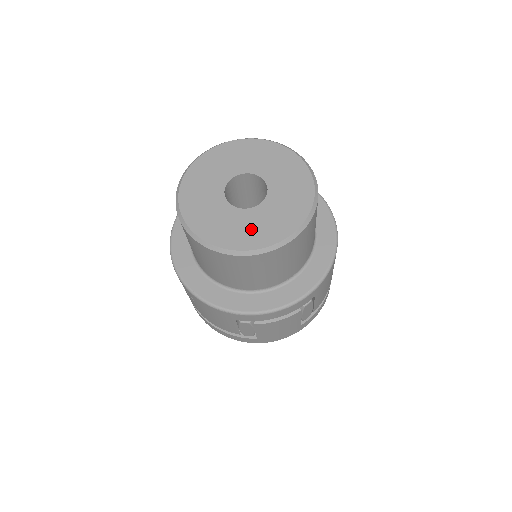
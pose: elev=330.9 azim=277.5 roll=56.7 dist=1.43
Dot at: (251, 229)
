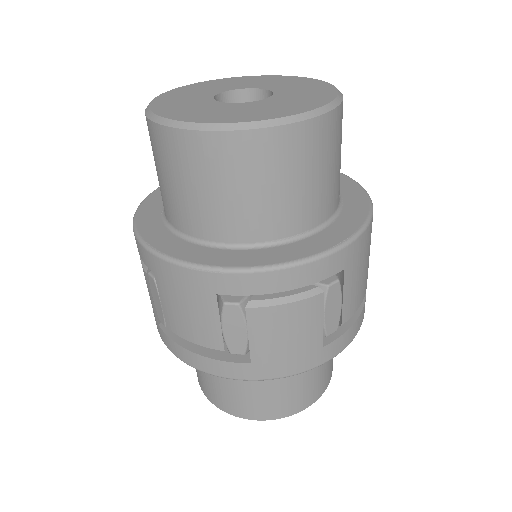
Dot at: (246, 111)
